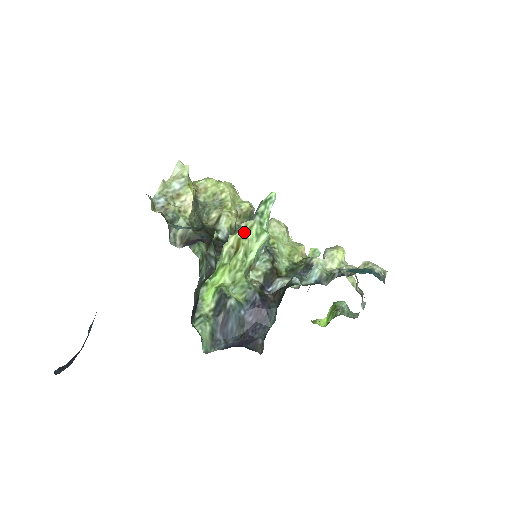
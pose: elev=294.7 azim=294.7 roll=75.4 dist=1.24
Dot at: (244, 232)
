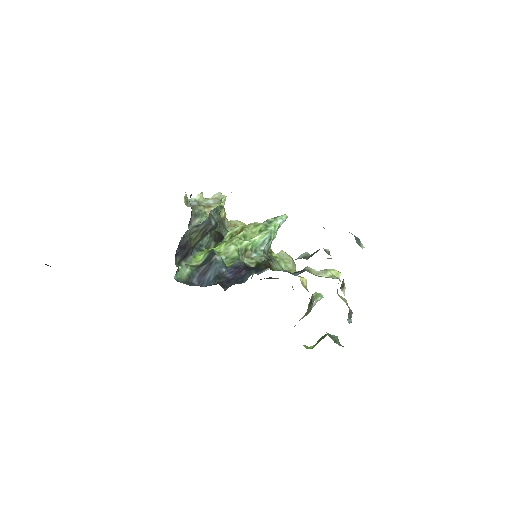
Dot at: (250, 226)
